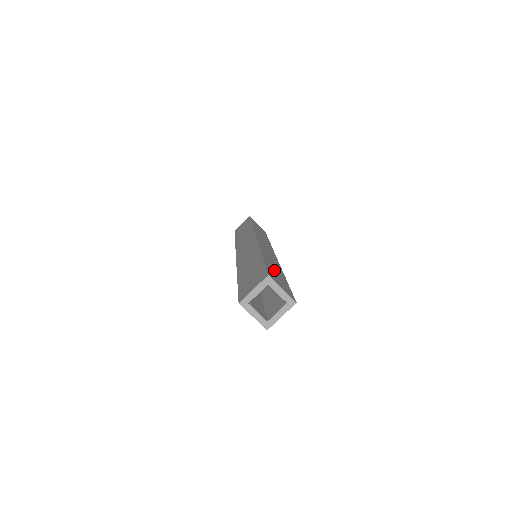
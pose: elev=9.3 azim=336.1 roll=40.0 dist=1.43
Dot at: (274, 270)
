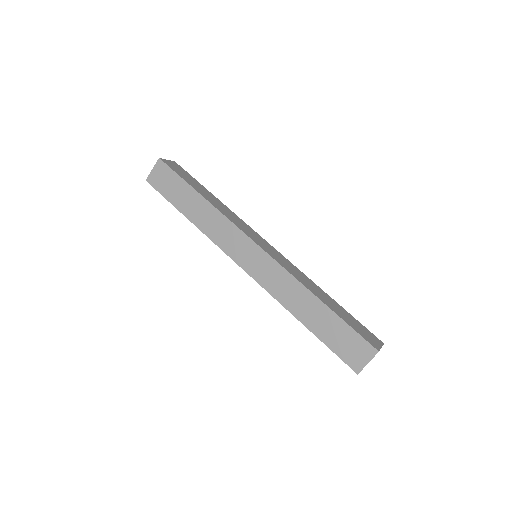
Dot at: (342, 313)
